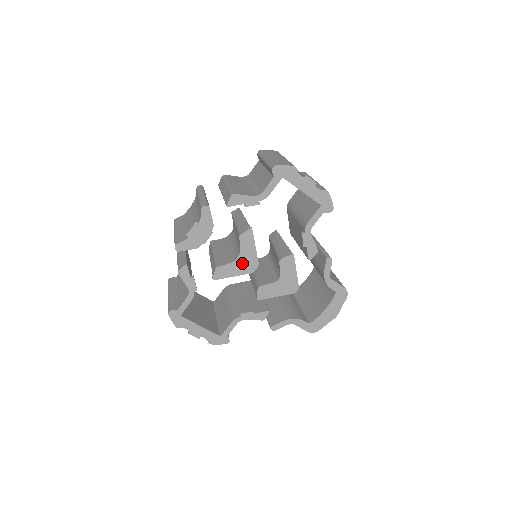
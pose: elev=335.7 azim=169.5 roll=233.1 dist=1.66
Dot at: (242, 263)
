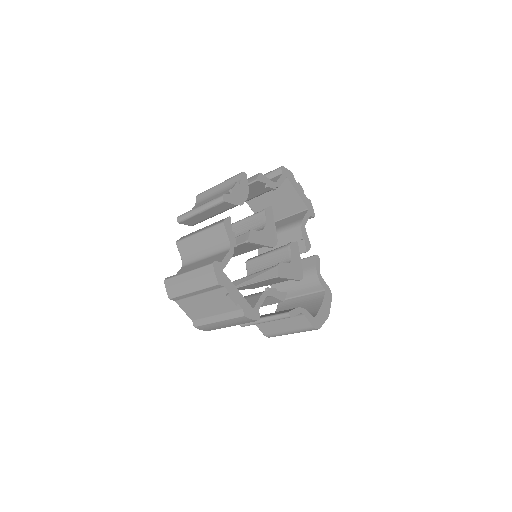
Dot at: (267, 234)
